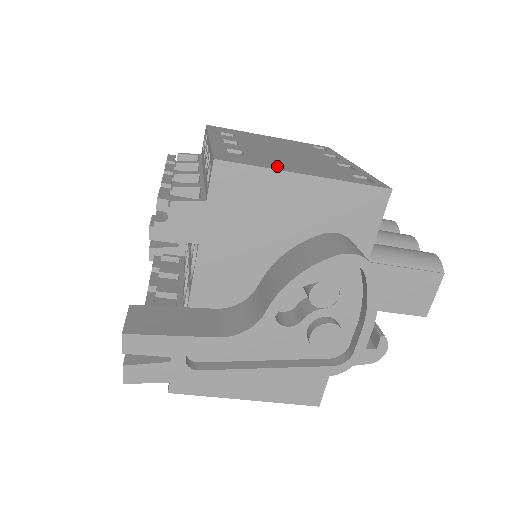
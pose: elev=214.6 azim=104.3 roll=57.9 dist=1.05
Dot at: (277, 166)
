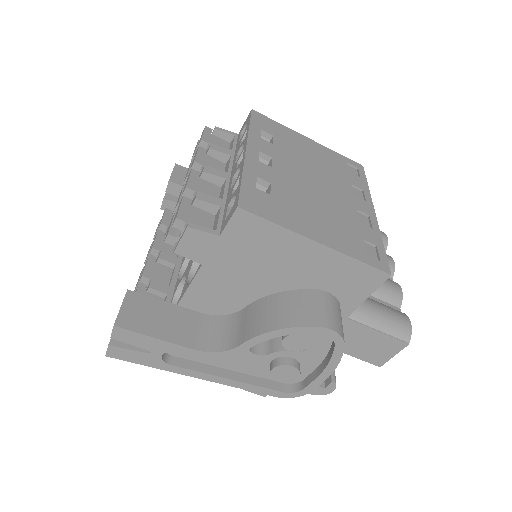
Dot at: (295, 223)
